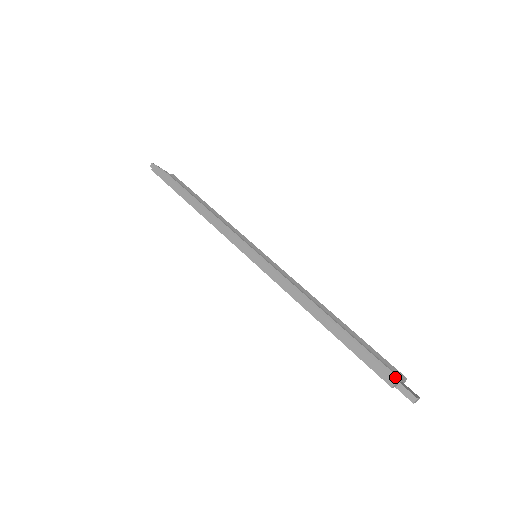
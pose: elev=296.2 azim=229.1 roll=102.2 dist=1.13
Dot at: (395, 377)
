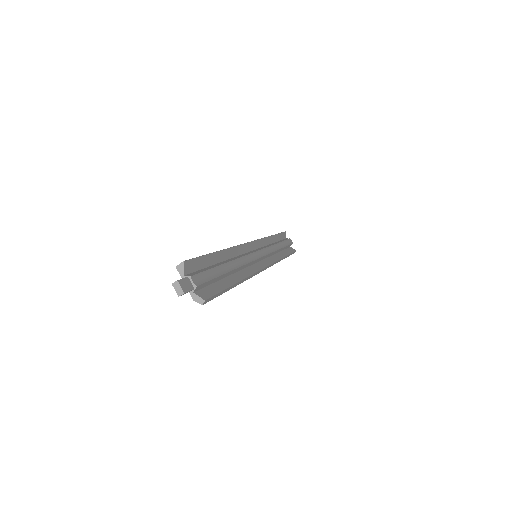
Dot at: (186, 260)
